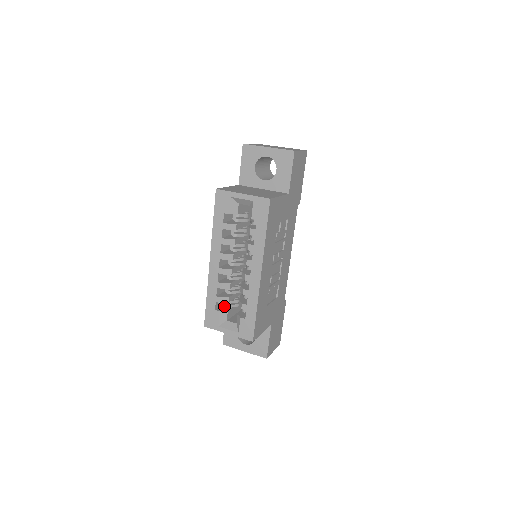
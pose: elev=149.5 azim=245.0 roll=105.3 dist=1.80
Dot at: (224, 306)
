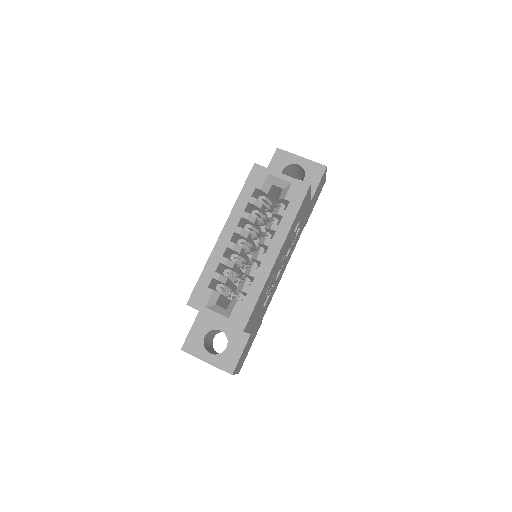
Dot at: occluded
